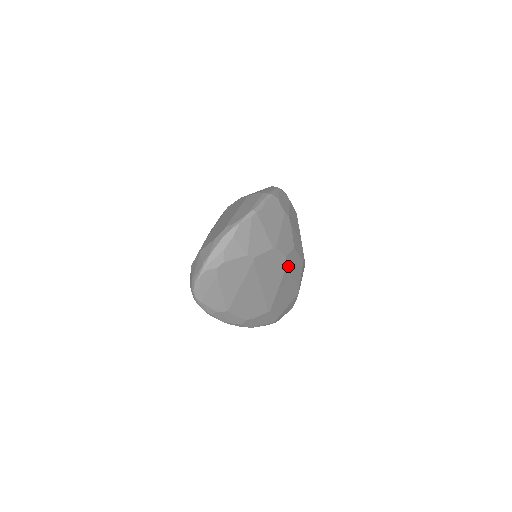
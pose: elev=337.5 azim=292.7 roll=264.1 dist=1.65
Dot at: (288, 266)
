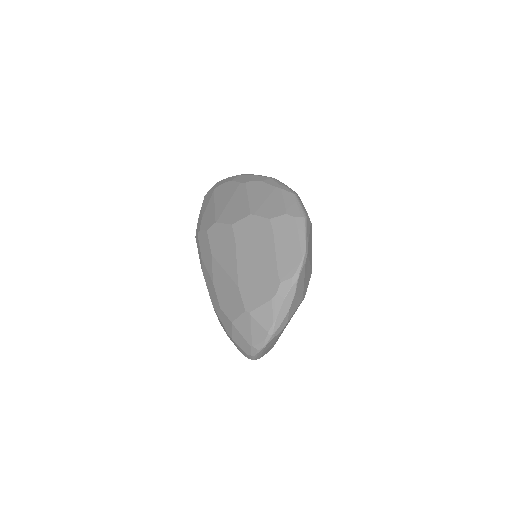
Dot at: occluded
